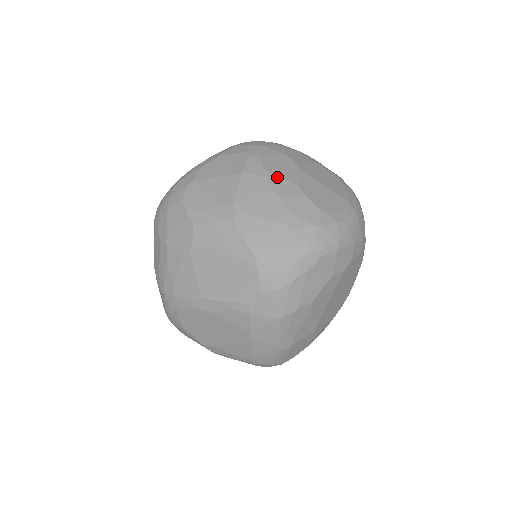
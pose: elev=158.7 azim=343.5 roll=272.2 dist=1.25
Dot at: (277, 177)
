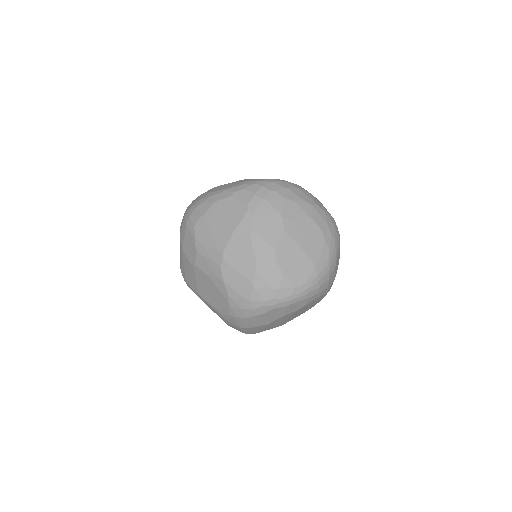
Dot at: (261, 239)
